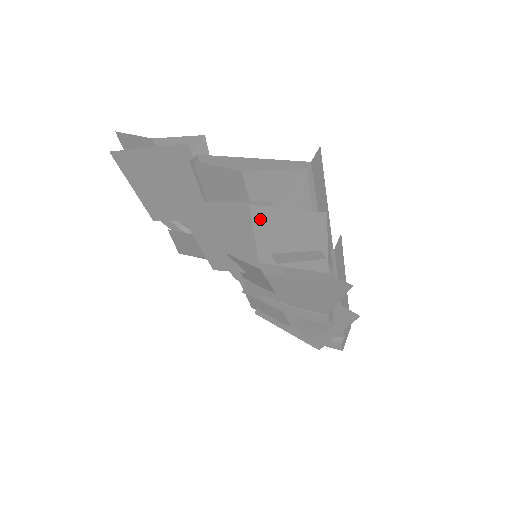
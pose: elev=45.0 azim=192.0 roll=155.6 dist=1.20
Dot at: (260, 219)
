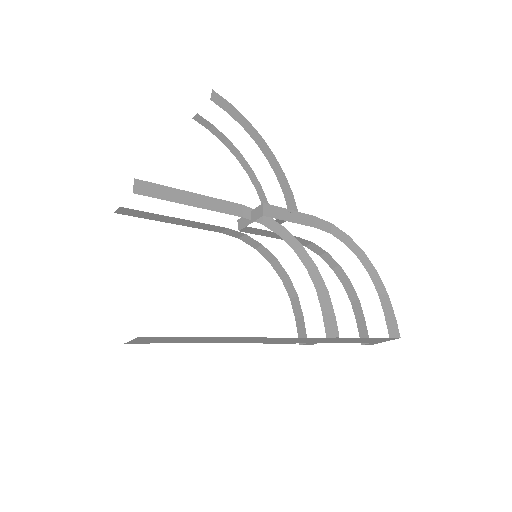
Dot at: occluded
